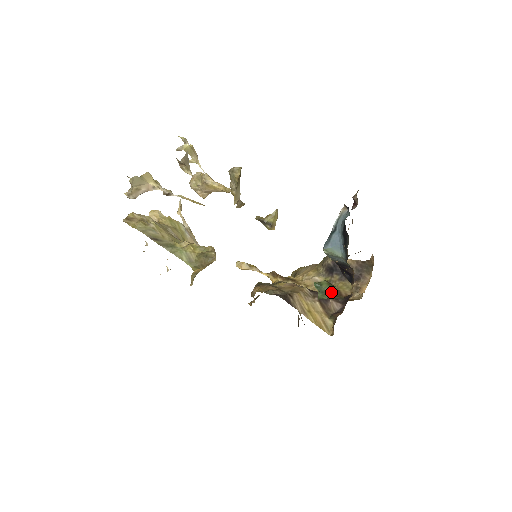
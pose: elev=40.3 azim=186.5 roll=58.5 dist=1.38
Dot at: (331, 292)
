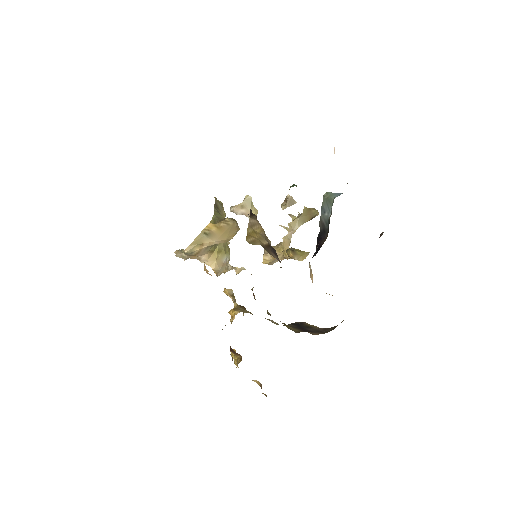
Dot at: occluded
